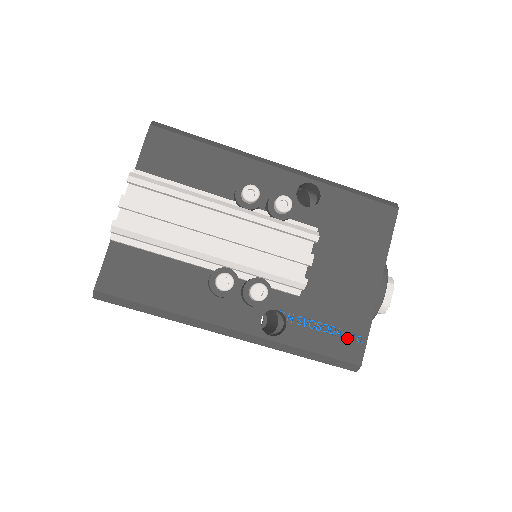
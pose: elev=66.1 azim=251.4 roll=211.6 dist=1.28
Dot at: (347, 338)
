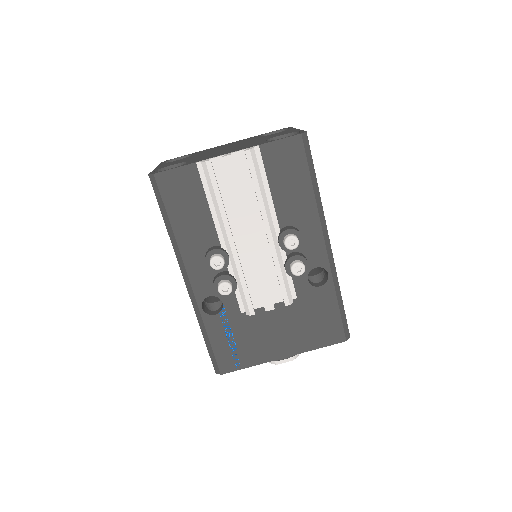
Dot at: (233, 356)
